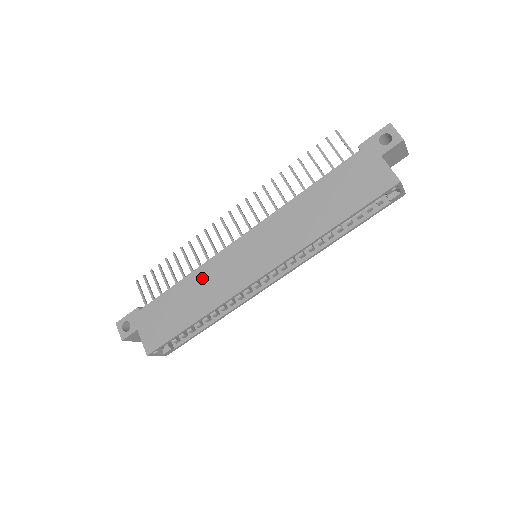
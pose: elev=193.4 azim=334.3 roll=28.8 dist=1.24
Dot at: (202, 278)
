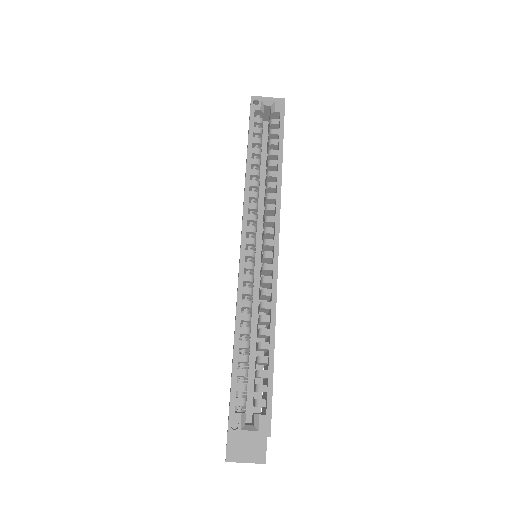
Dot at: occluded
